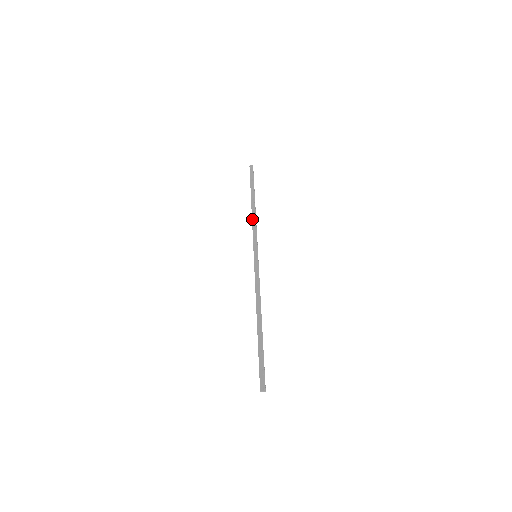
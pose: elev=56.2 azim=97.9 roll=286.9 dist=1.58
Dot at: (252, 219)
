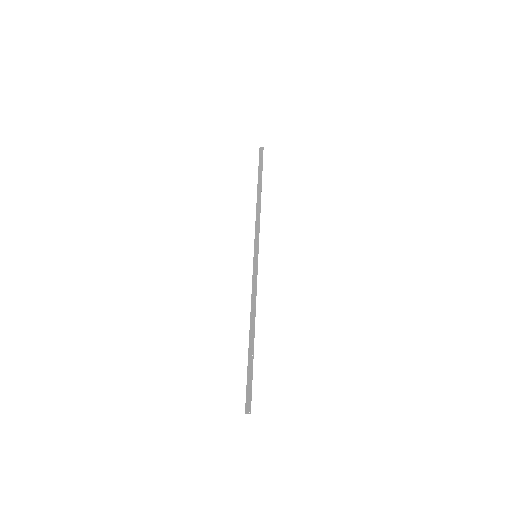
Dot at: (256, 212)
